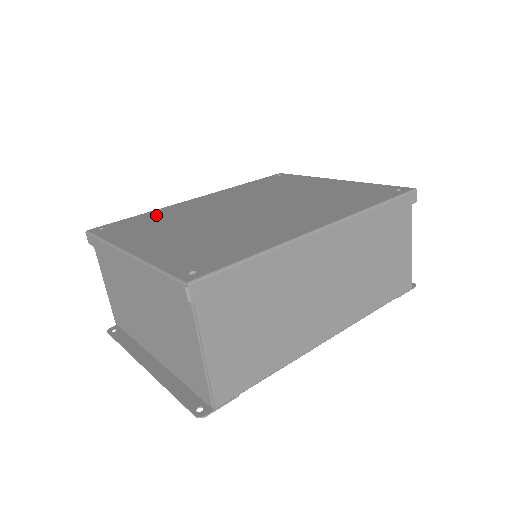
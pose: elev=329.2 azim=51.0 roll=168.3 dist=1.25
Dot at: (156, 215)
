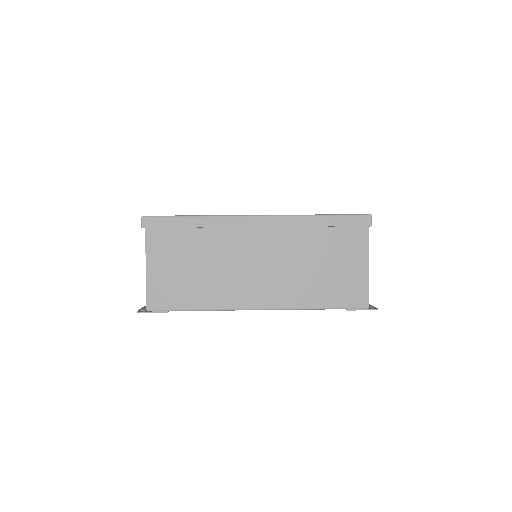
Dot at: occluded
